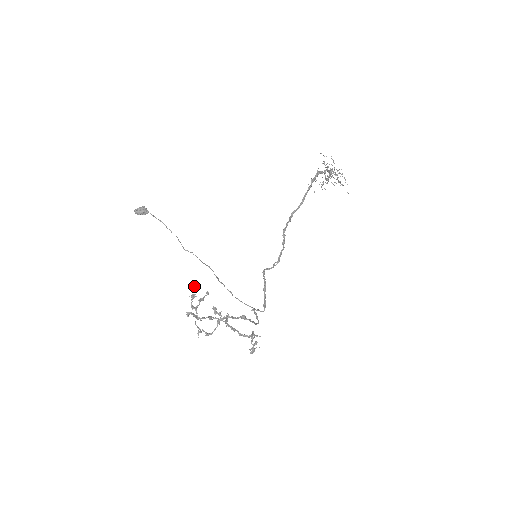
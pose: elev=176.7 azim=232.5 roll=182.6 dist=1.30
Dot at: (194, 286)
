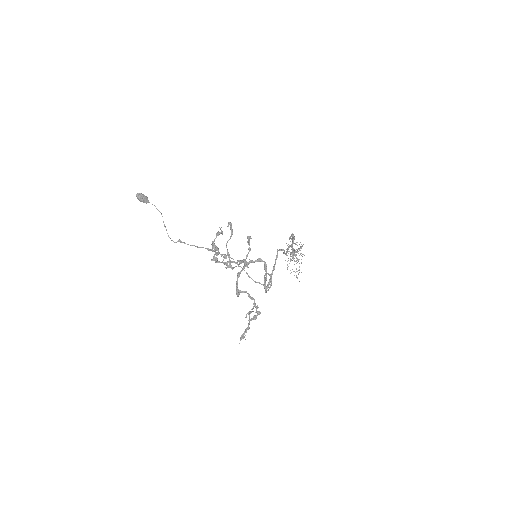
Dot at: (221, 227)
